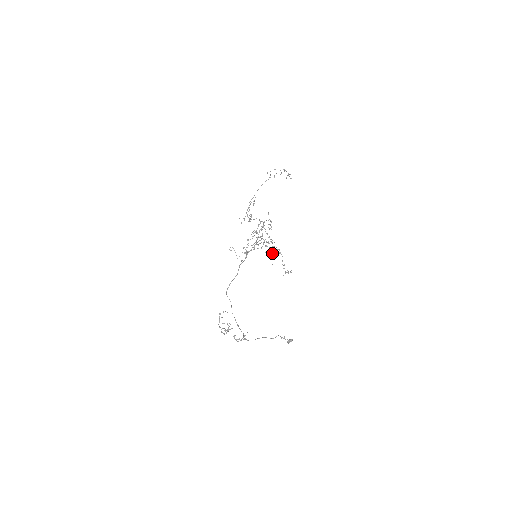
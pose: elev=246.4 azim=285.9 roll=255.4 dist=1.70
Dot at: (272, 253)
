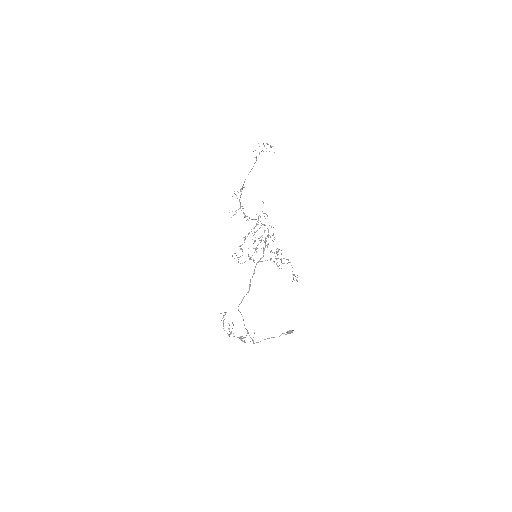
Dot at: occluded
